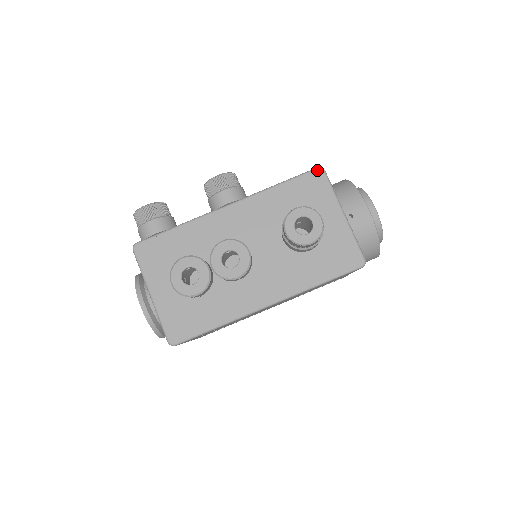
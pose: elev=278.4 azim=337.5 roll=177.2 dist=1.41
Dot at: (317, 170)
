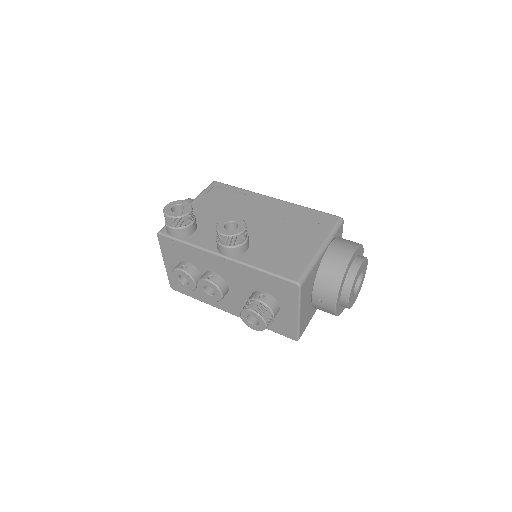
Dot at: (294, 284)
